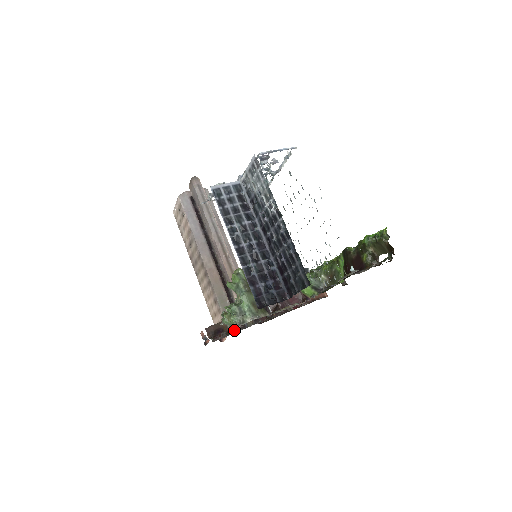
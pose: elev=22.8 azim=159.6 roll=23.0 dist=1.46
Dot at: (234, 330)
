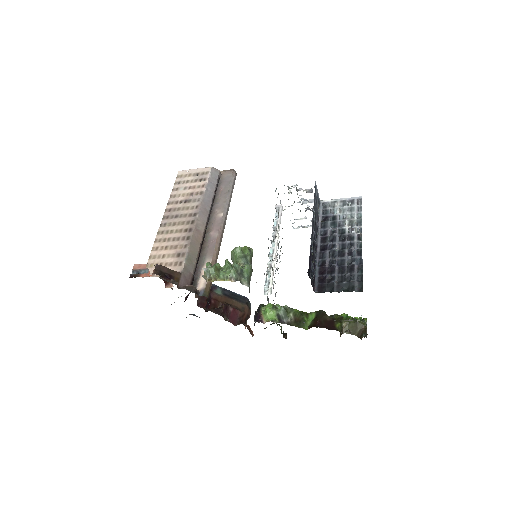
Dot at: (188, 287)
